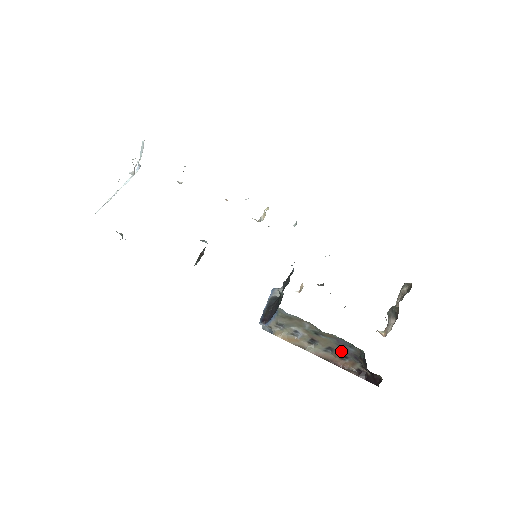
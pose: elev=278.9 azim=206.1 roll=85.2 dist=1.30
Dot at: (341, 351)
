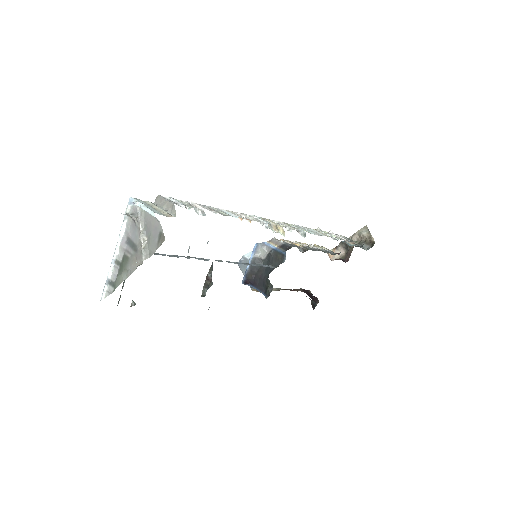
Dot at: occluded
